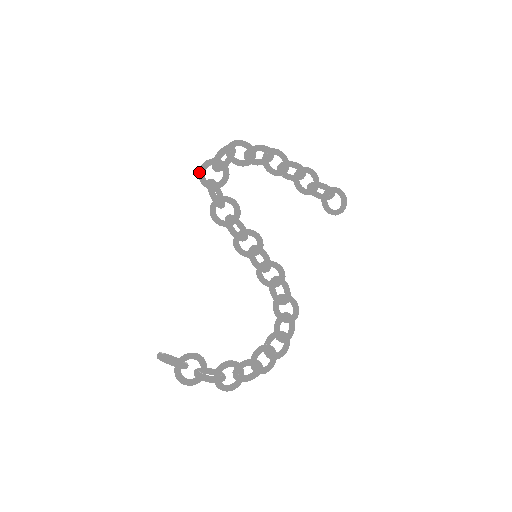
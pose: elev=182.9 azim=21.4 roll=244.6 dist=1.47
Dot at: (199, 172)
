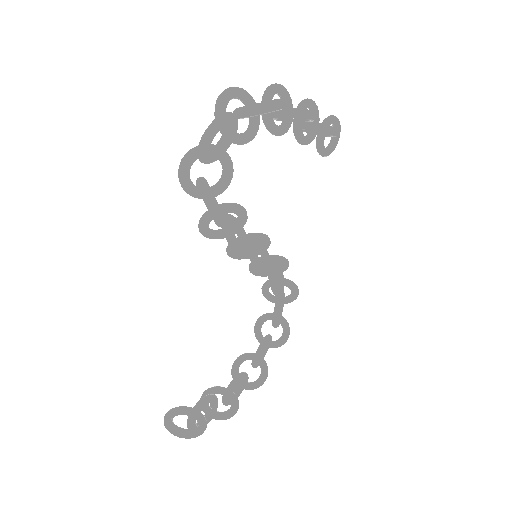
Dot at: (182, 176)
